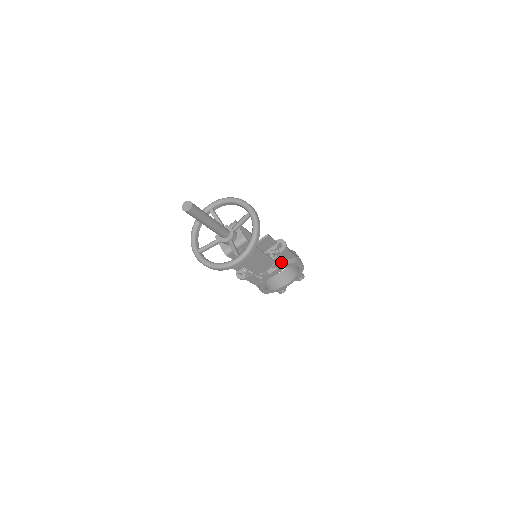
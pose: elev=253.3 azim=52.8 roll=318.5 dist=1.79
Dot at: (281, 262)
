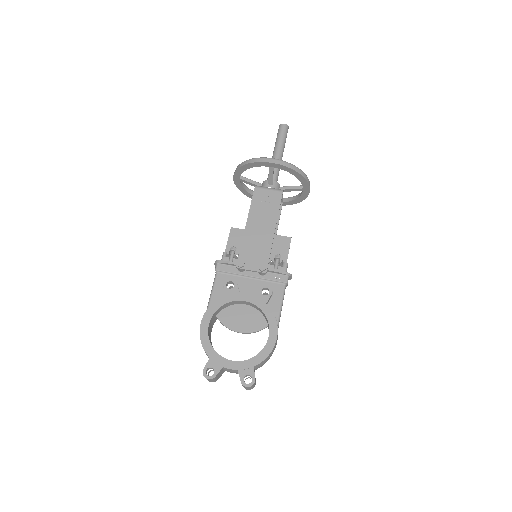
Dot at: (265, 296)
